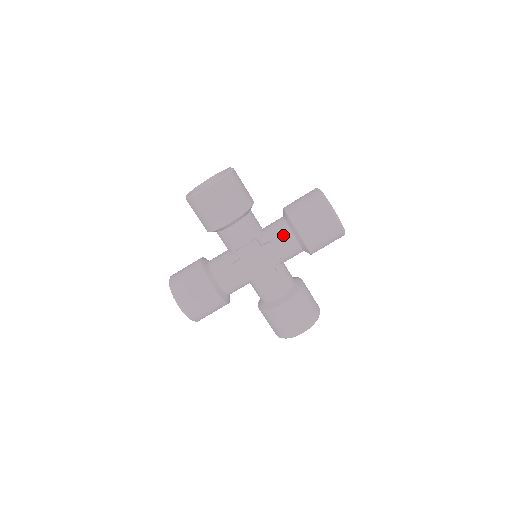
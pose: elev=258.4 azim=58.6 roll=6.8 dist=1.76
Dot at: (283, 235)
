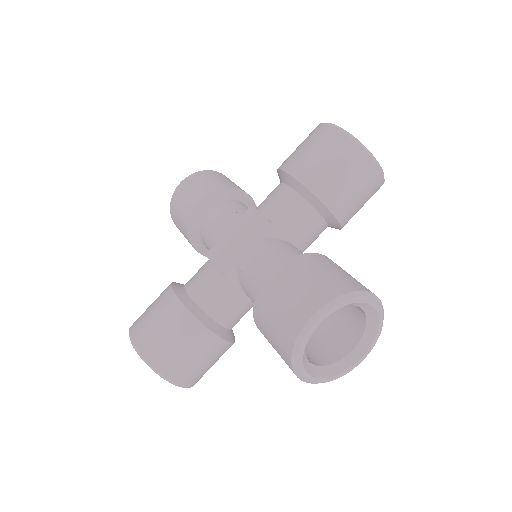
Dot at: (271, 193)
